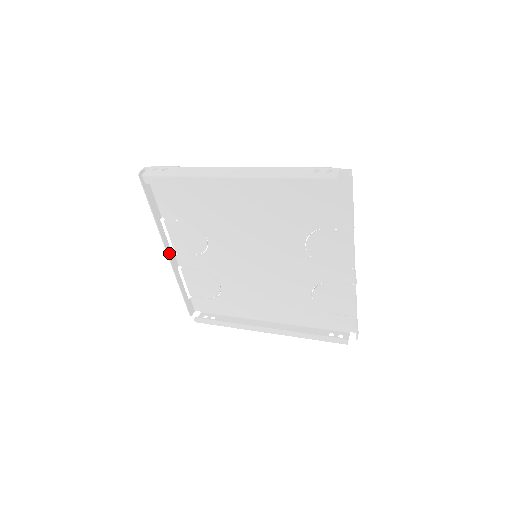
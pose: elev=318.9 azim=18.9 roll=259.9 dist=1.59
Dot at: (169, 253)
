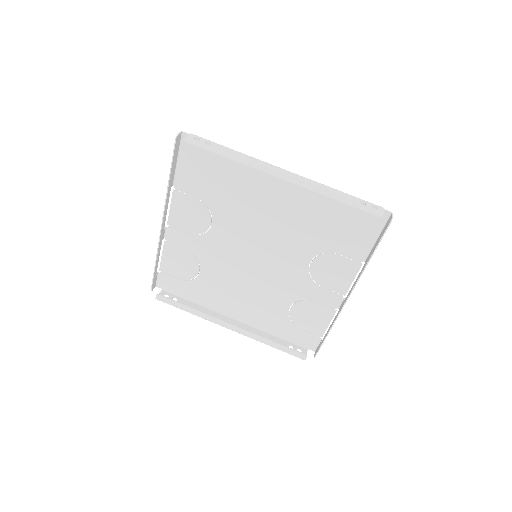
Dot at: (163, 224)
